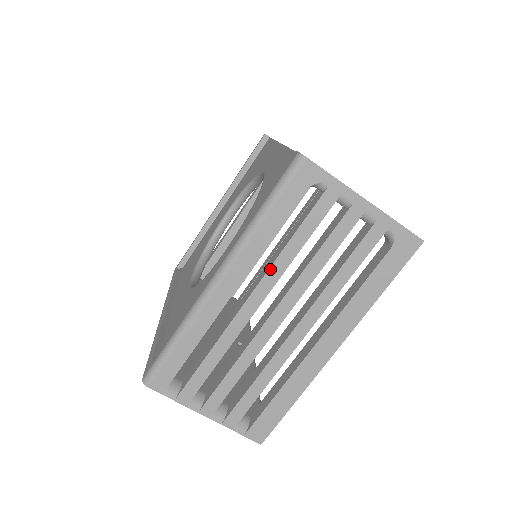
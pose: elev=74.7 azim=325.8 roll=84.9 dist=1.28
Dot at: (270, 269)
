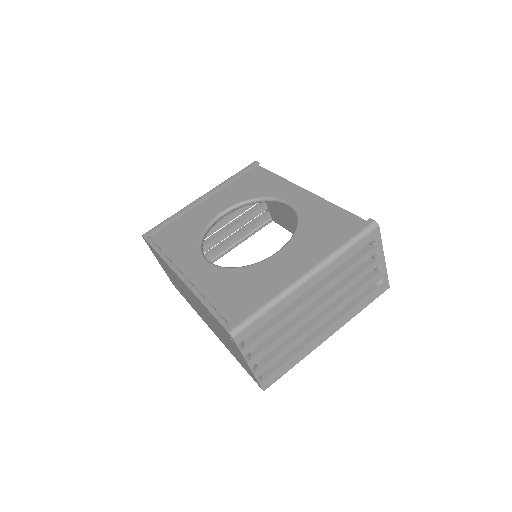
Dot at: (332, 280)
